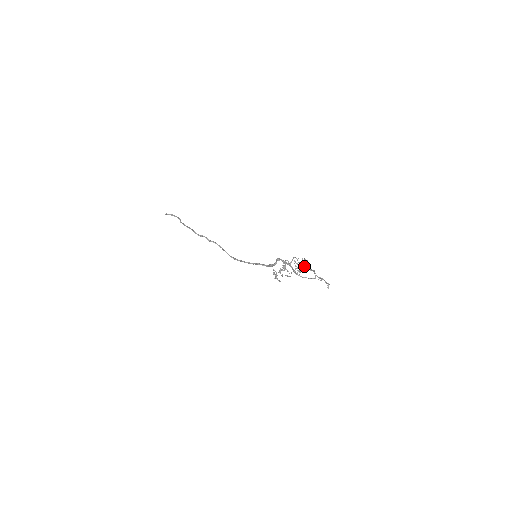
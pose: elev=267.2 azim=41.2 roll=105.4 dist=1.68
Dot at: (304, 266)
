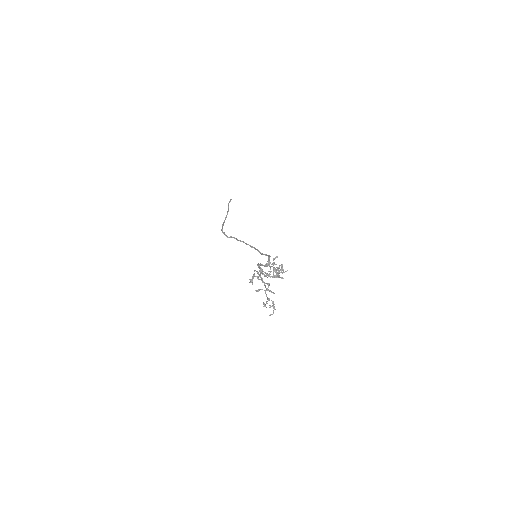
Dot at: (280, 265)
